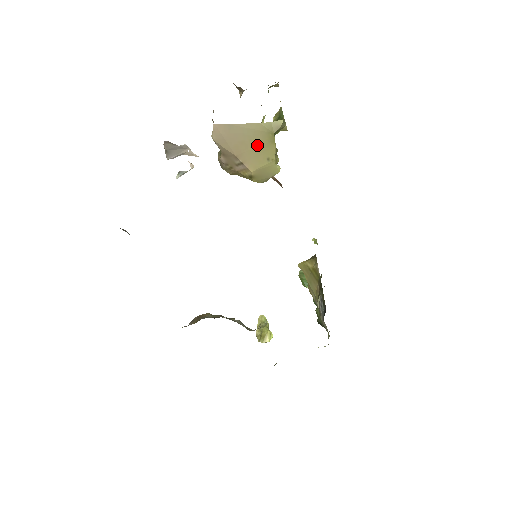
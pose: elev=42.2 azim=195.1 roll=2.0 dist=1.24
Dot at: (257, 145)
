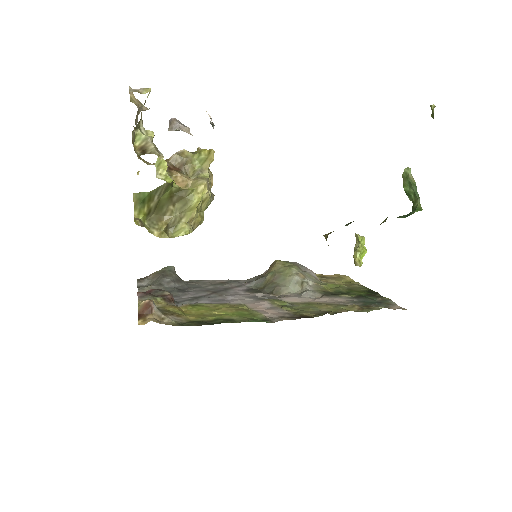
Dot at: occluded
